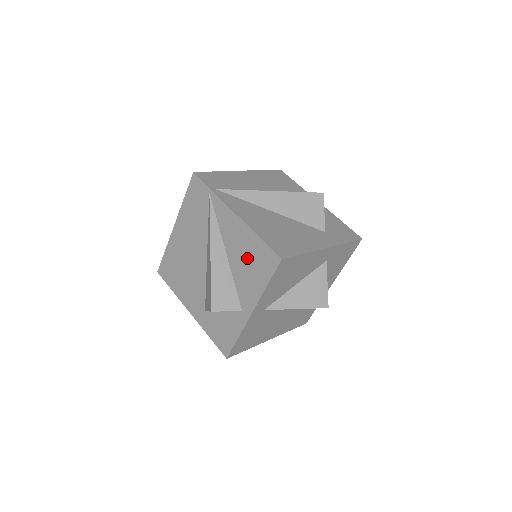
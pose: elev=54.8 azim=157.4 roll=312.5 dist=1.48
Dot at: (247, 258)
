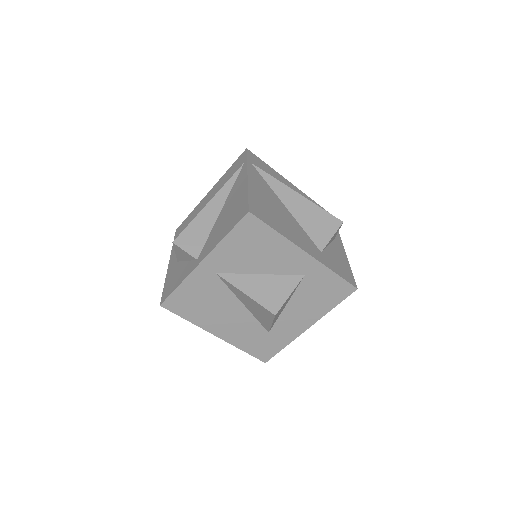
Dot at: (230, 213)
